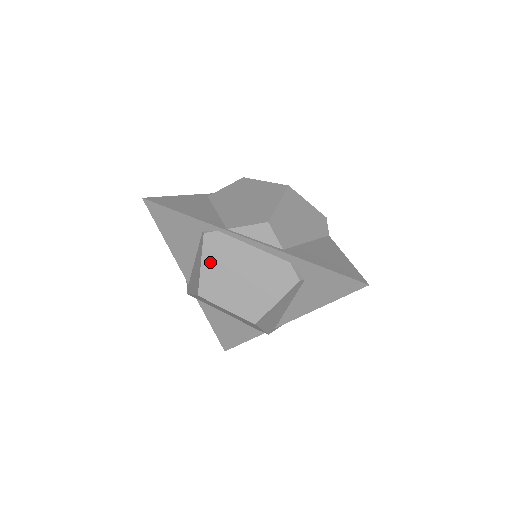
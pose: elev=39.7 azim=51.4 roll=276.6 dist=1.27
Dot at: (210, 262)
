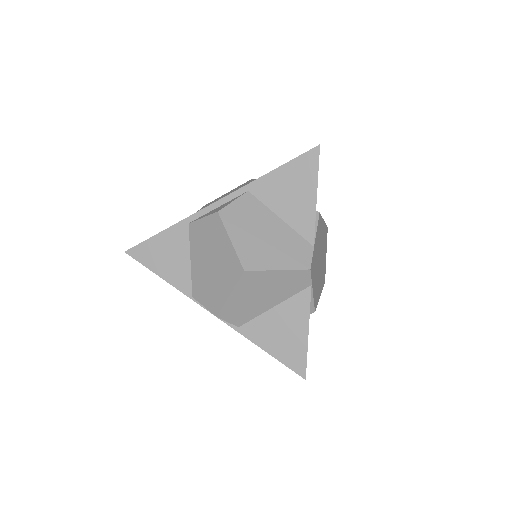
Dot at: occluded
